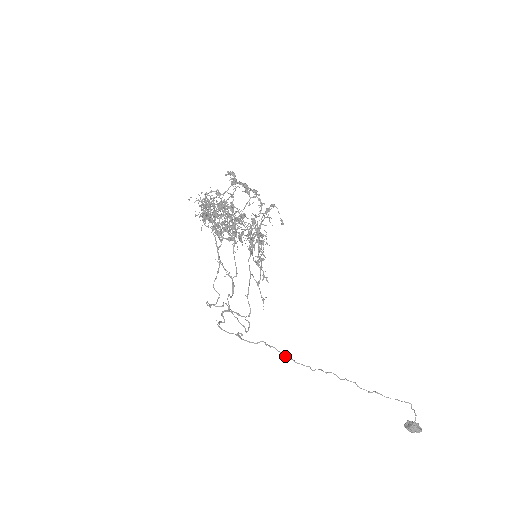
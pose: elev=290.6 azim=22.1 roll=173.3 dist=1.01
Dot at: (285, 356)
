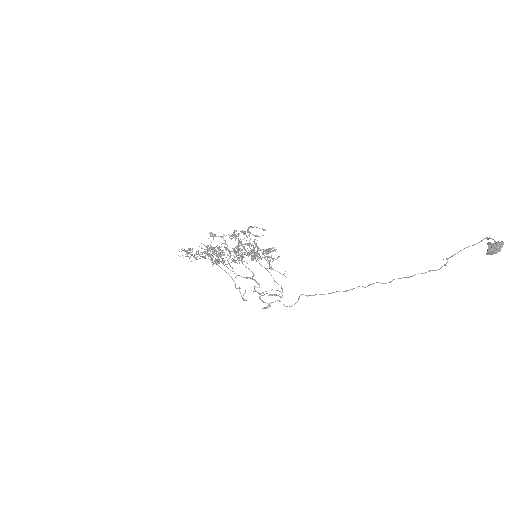
Dot at: (331, 293)
